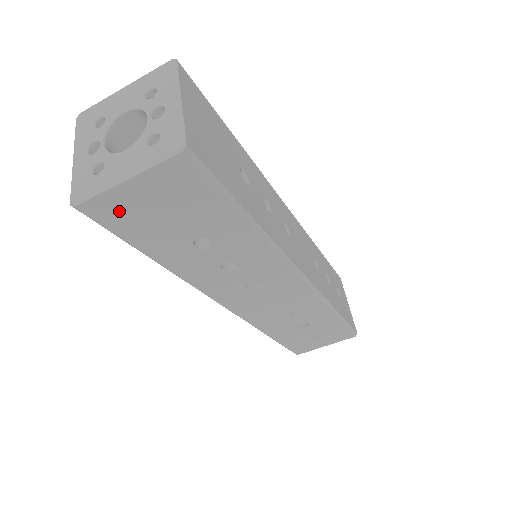
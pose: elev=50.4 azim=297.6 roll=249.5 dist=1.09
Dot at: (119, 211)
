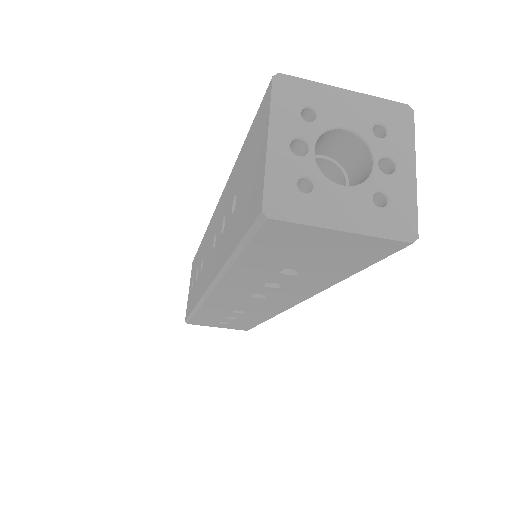
Dot at: (291, 236)
